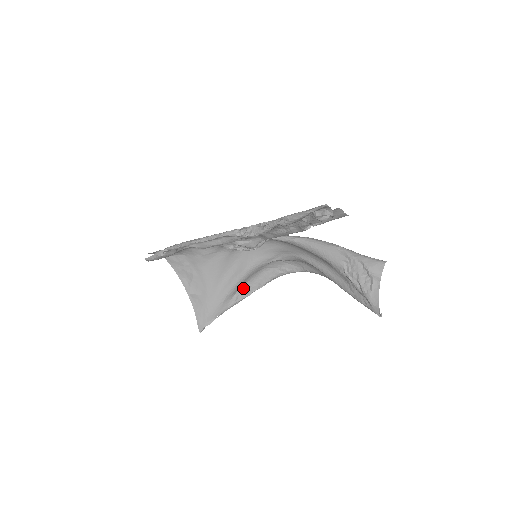
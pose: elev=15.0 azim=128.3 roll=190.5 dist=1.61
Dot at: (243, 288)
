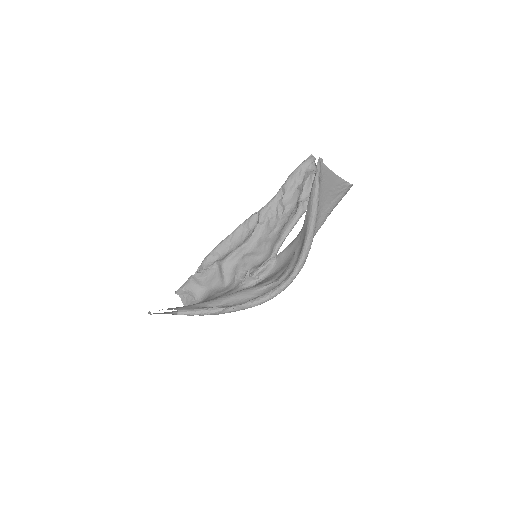
Dot at: occluded
